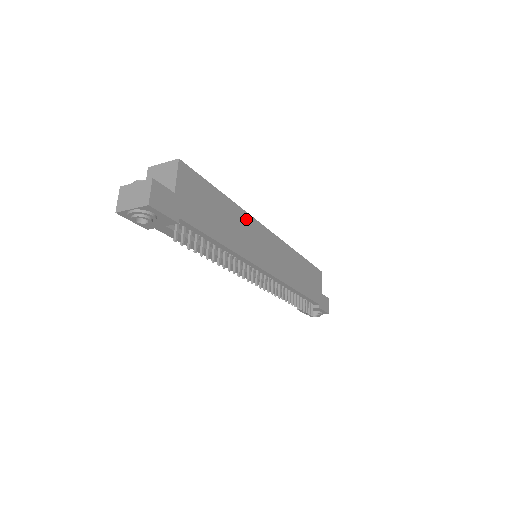
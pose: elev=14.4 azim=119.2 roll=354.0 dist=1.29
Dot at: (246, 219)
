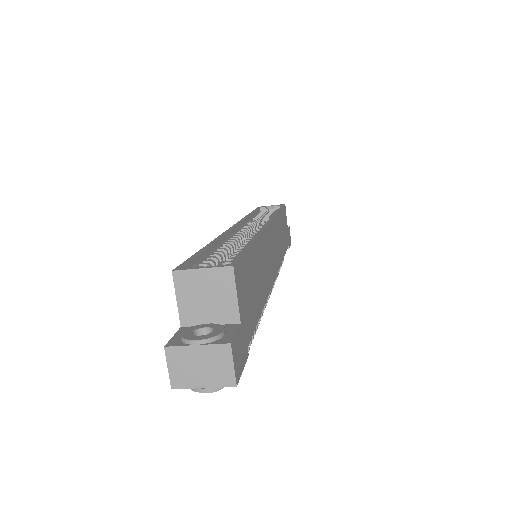
Dot at: (263, 242)
